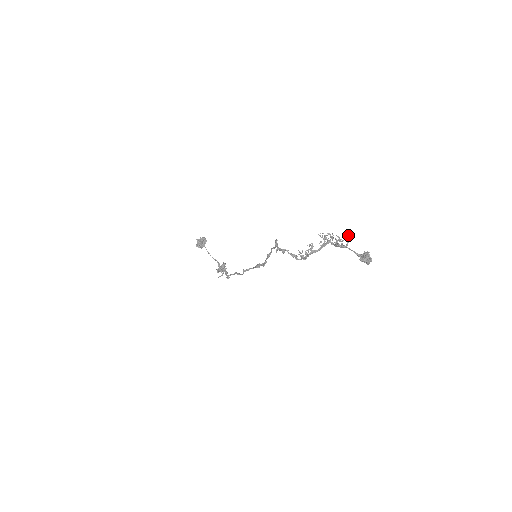
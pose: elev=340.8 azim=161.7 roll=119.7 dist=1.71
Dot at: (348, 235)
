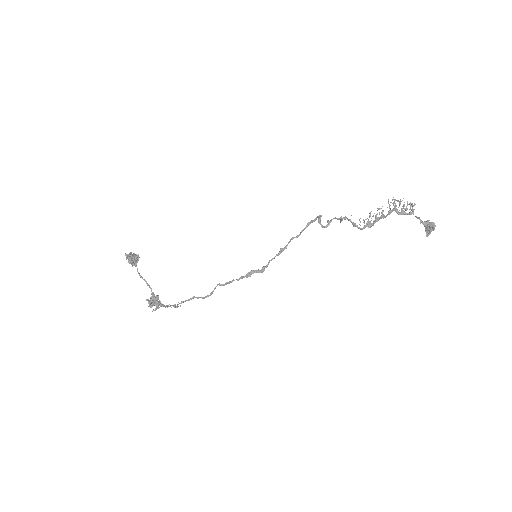
Dot at: (412, 203)
